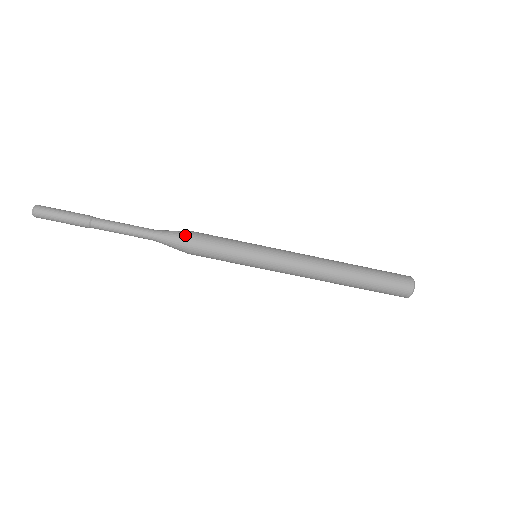
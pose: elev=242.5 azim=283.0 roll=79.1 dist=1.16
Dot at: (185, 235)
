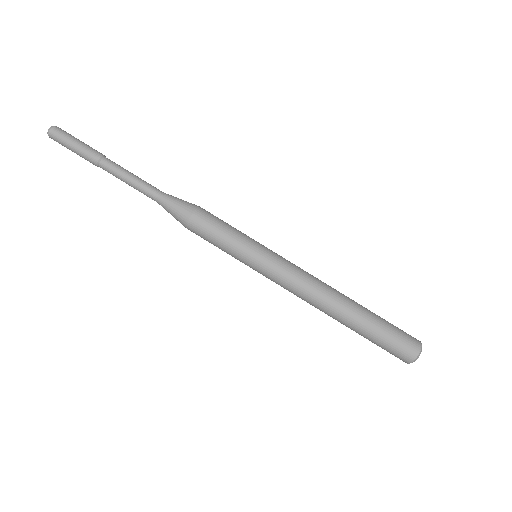
Dot at: (189, 207)
